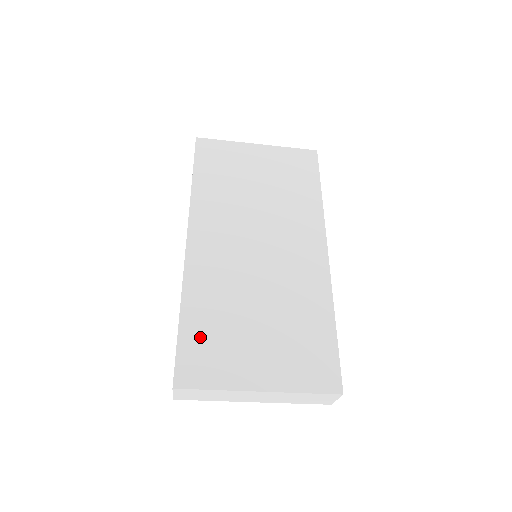
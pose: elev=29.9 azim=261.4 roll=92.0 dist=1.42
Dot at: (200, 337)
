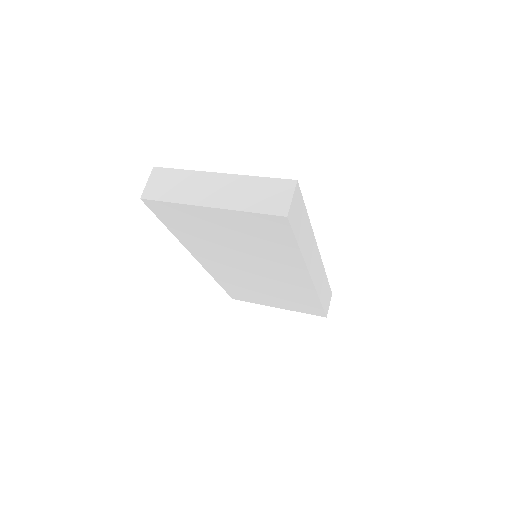
Dot at: (235, 291)
